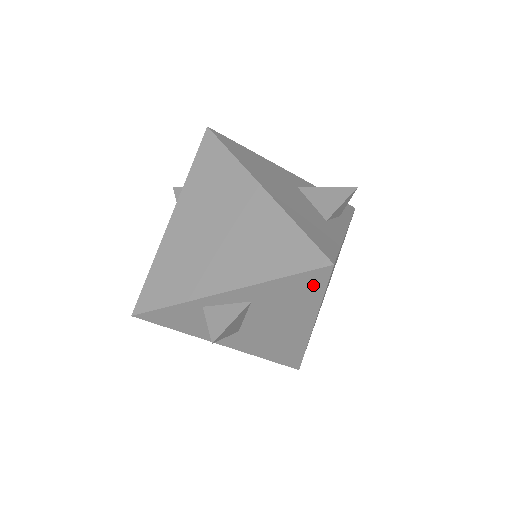
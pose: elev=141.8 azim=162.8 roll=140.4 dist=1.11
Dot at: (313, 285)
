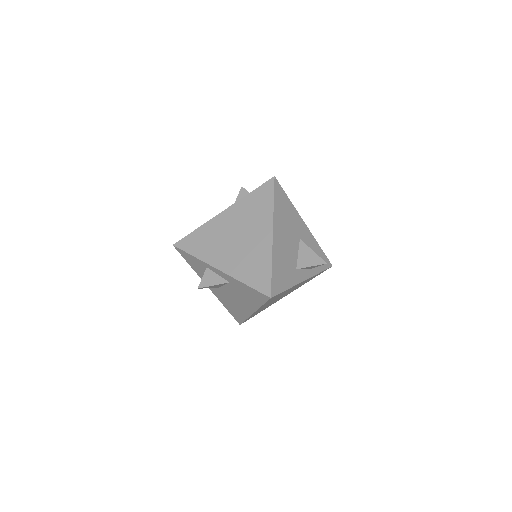
Dot at: (259, 298)
